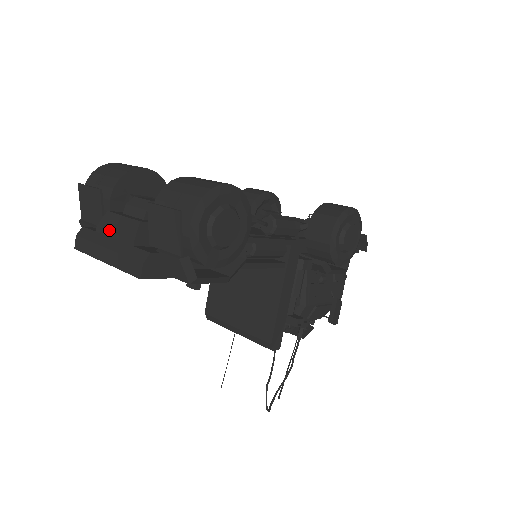
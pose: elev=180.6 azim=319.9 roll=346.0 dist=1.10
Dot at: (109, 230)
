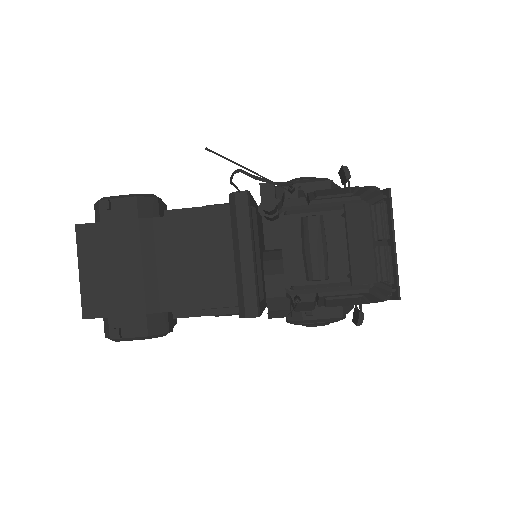
Dot at: occluded
